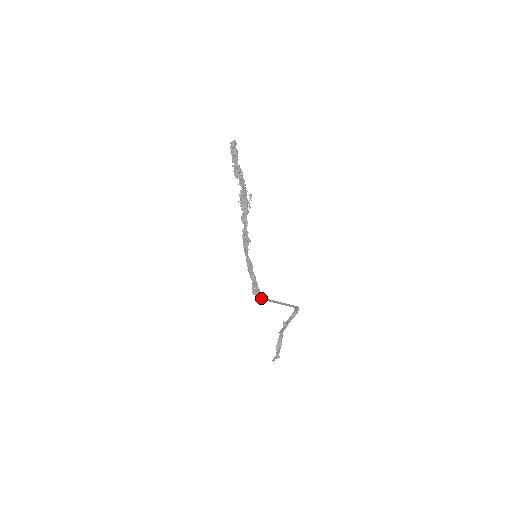
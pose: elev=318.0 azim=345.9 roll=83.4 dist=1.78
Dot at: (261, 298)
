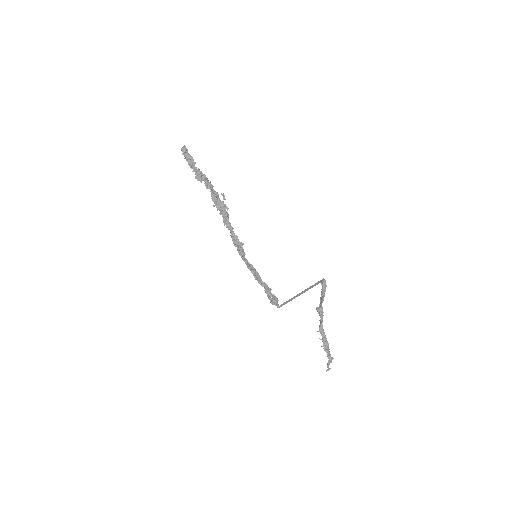
Dot at: (282, 304)
